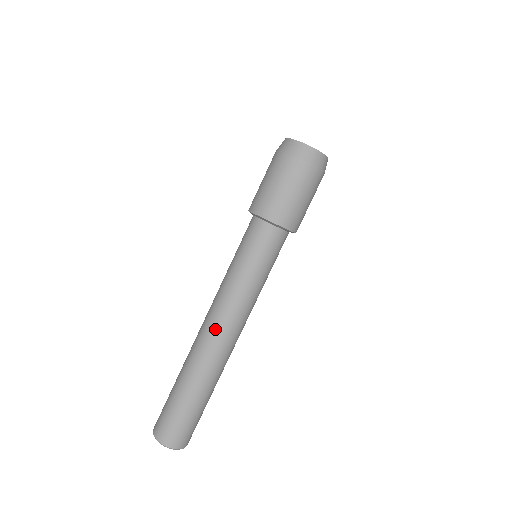
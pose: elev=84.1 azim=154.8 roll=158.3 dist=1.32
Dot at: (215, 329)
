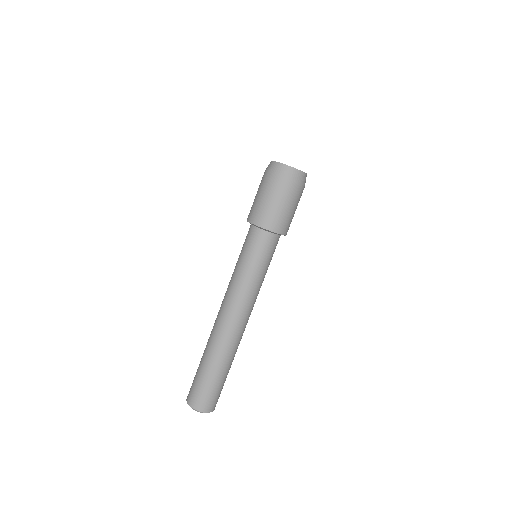
Dot at: (224, 314)
